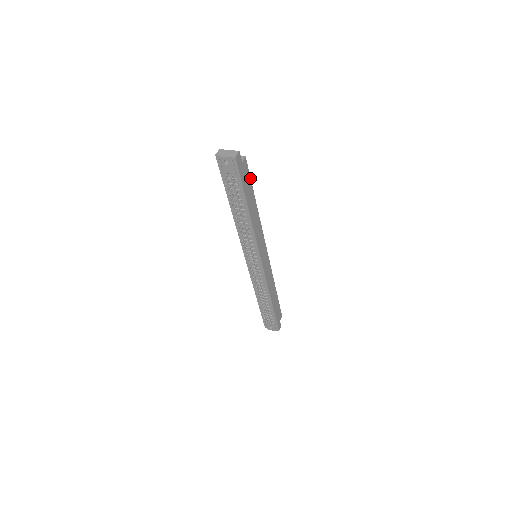
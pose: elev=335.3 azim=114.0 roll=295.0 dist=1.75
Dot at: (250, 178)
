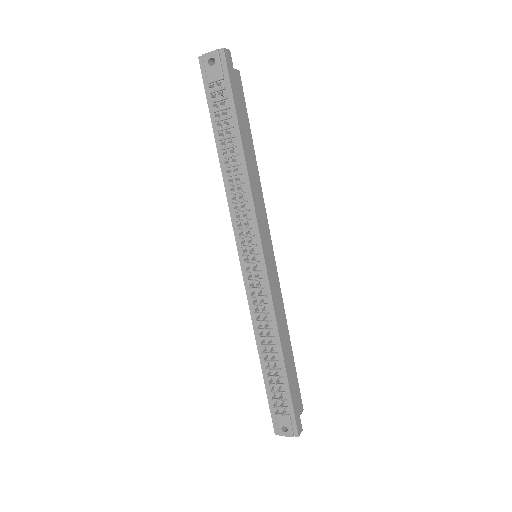
Dot at: (245, 107)
